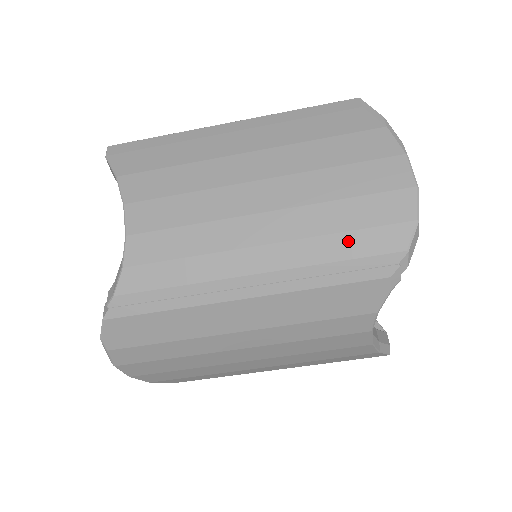
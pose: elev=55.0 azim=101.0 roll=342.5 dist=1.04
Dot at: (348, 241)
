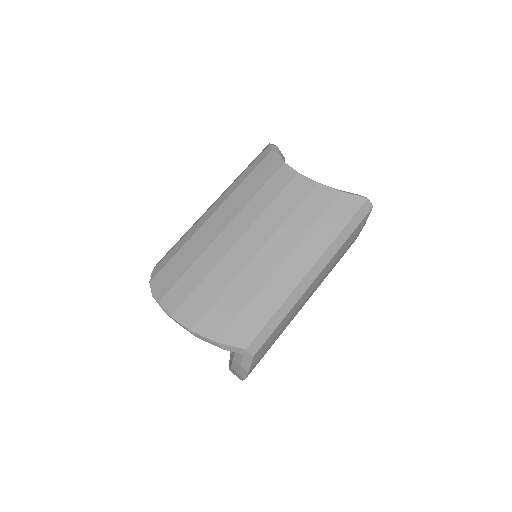
Dot at: occluded
